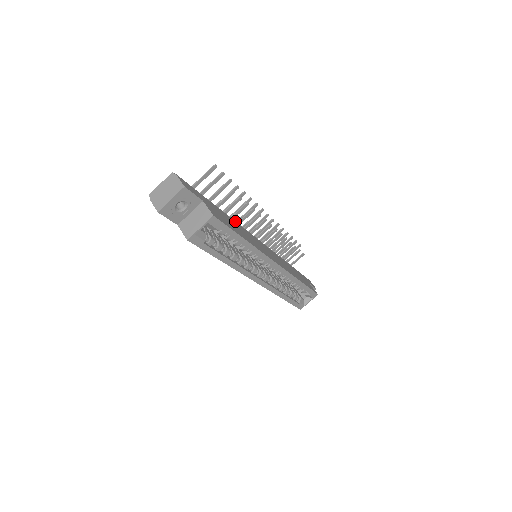
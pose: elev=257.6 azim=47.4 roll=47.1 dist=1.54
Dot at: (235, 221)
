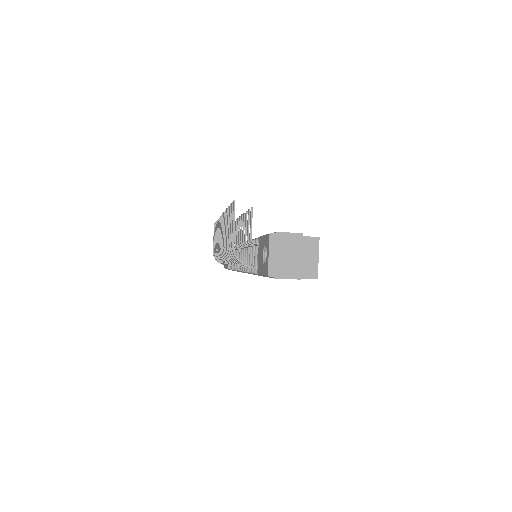
Dot at: (253, 239)
